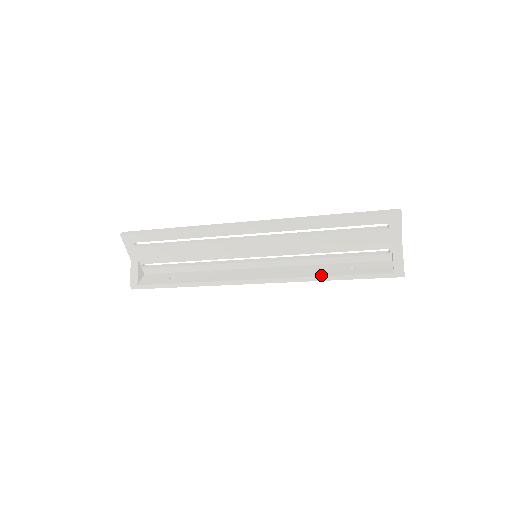
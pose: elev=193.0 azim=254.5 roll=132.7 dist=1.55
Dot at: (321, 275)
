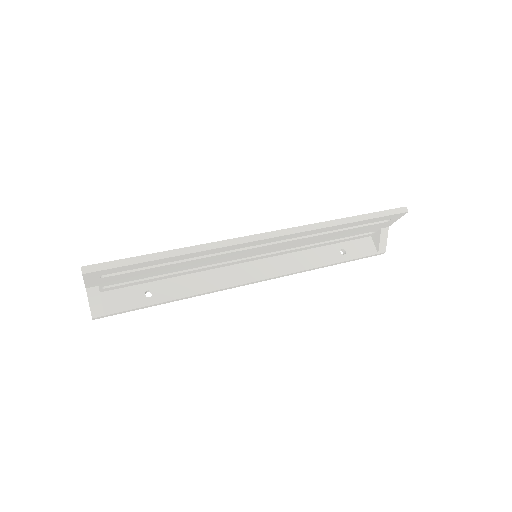
Dot at: (320, 265)
